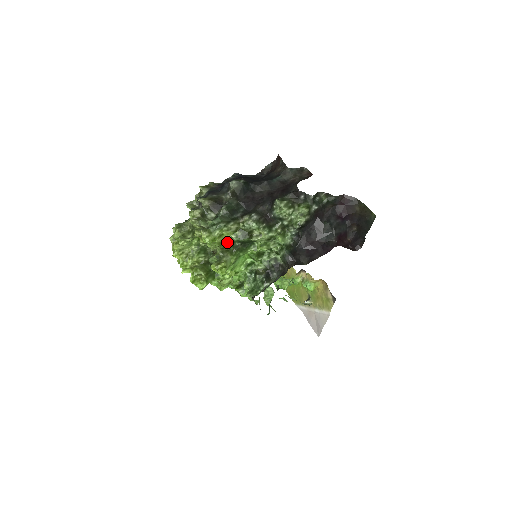
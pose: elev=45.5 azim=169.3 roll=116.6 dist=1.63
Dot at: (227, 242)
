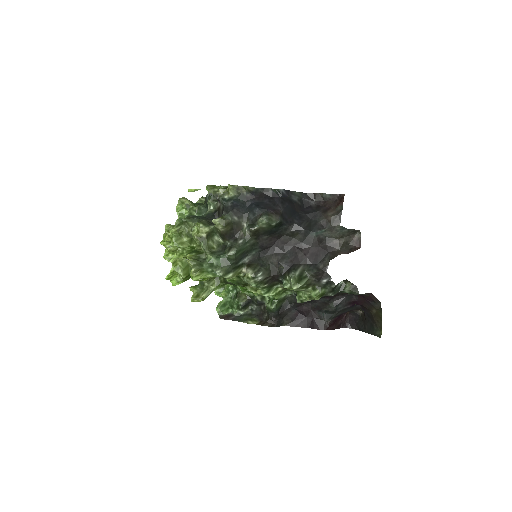
Dot at: occluded
